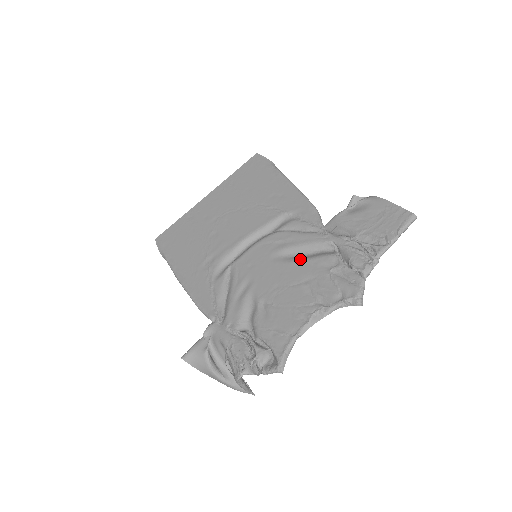
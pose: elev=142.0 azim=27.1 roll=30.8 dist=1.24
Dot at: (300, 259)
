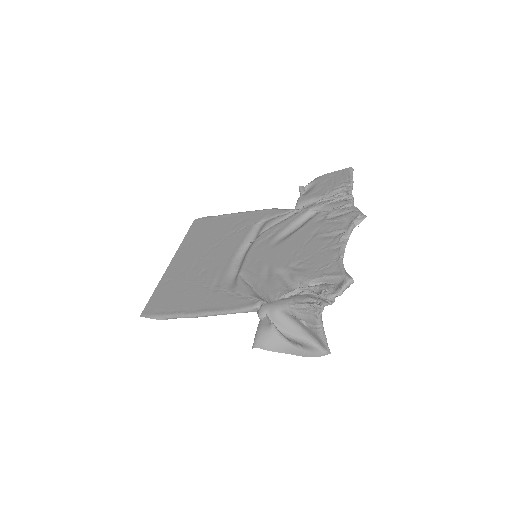
Dot at: (296, 231)
